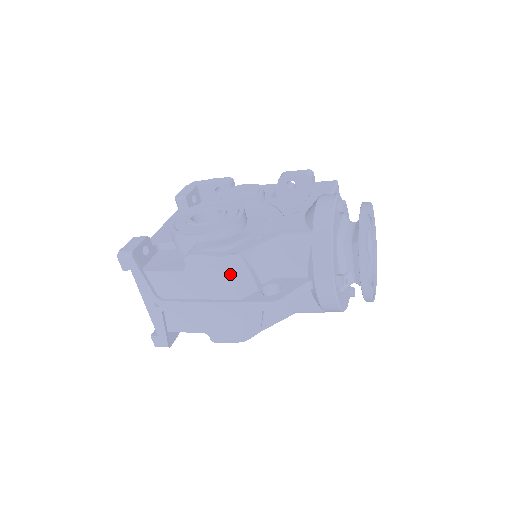
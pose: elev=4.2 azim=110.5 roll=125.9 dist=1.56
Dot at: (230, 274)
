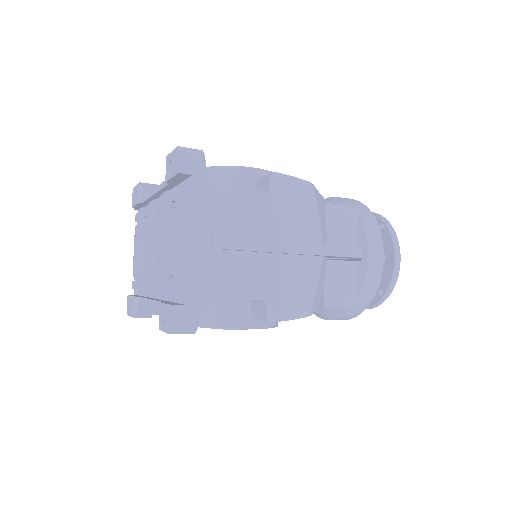
Dot at: (318, 206)
